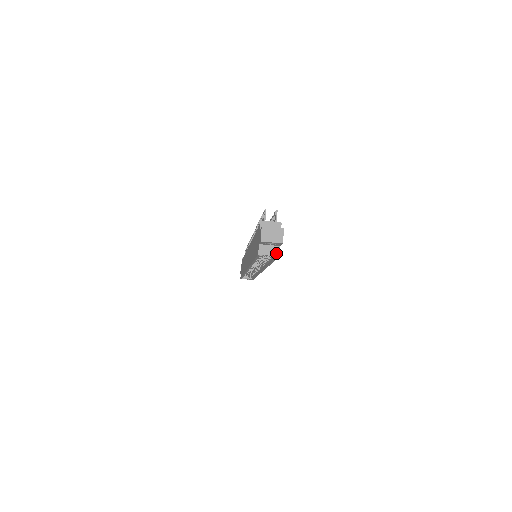
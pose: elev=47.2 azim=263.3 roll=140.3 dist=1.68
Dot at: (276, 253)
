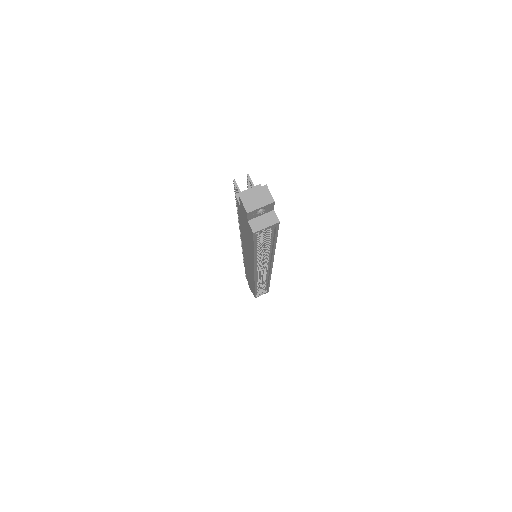
Dot at: (273, 220)
